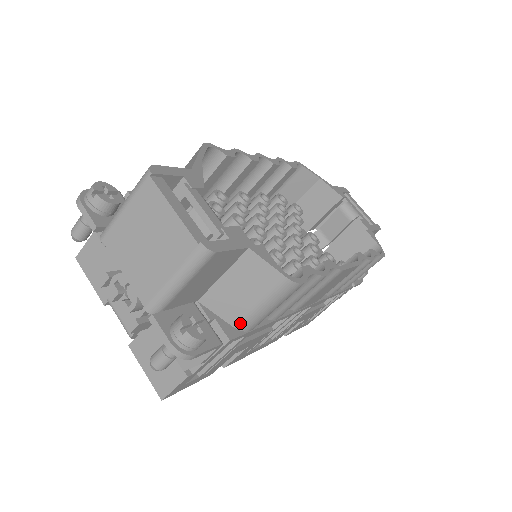
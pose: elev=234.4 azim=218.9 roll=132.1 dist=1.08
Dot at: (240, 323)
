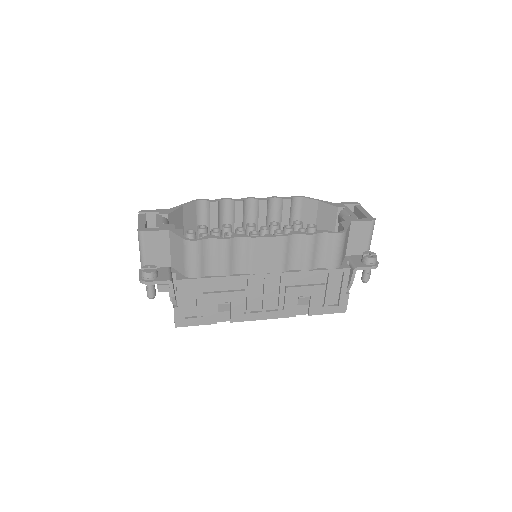
Dot at: (185, 273)
